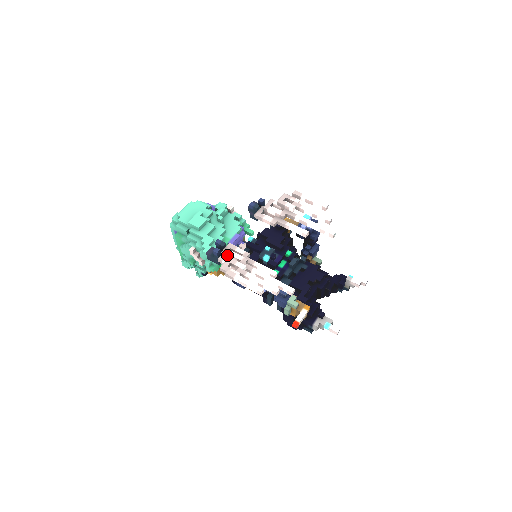
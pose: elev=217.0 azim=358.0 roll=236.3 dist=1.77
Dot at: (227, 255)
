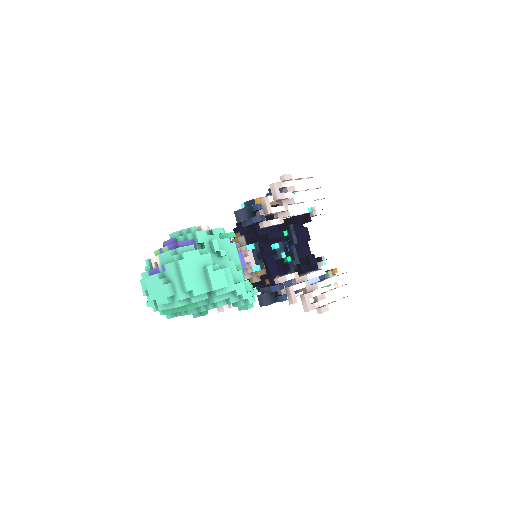
Dot at: (294, 293)
